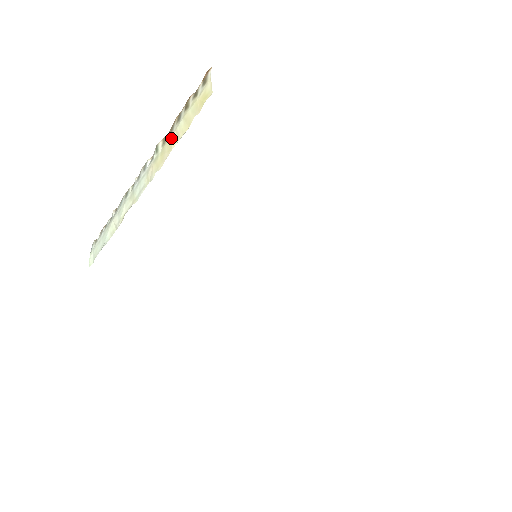
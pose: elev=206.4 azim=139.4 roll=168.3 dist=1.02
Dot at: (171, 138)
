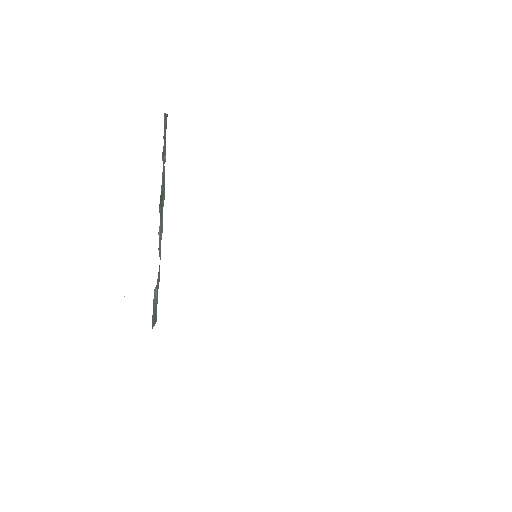
Dot at: occluded
